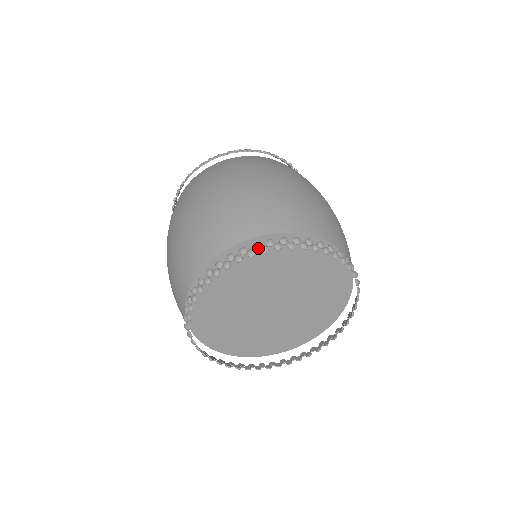
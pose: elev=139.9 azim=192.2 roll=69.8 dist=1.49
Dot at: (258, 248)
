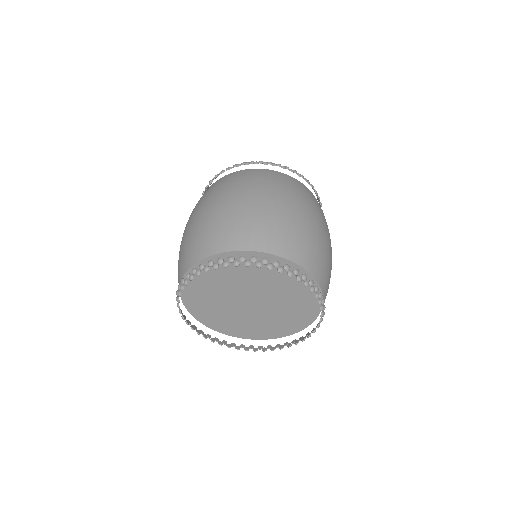
Dot at: (243, 261)
